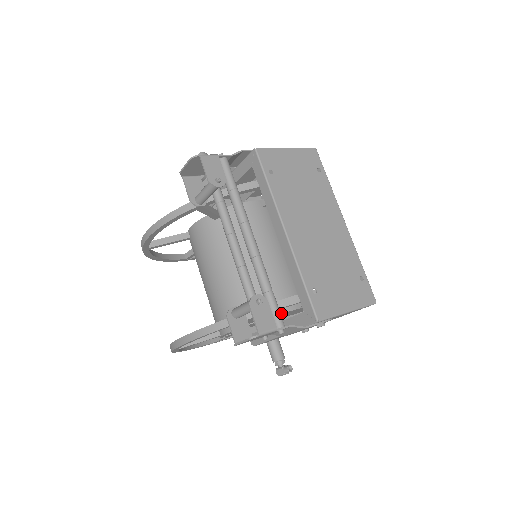
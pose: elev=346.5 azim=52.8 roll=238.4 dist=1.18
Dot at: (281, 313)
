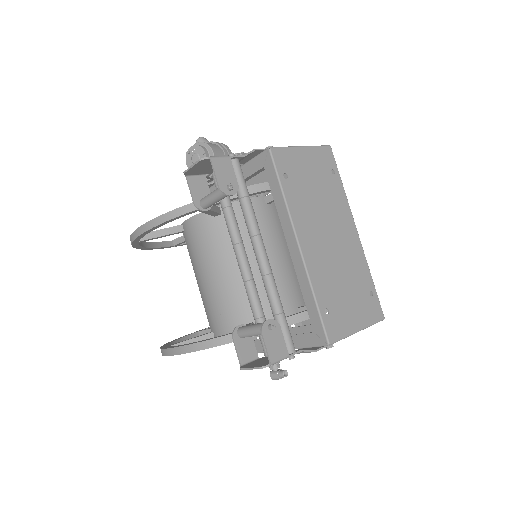
Dot at: occluded
